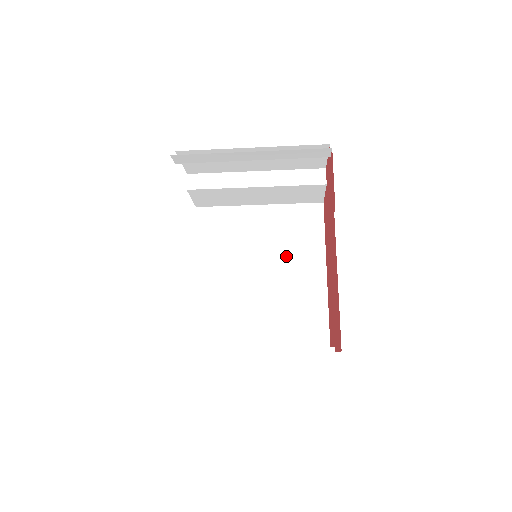
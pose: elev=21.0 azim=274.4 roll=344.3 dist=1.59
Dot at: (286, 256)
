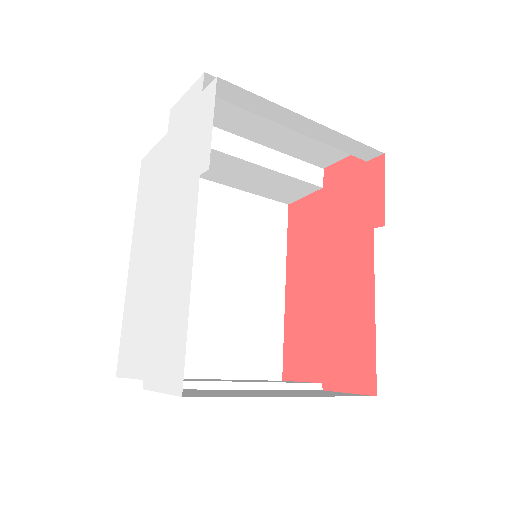
Dot at: (247, 259)
